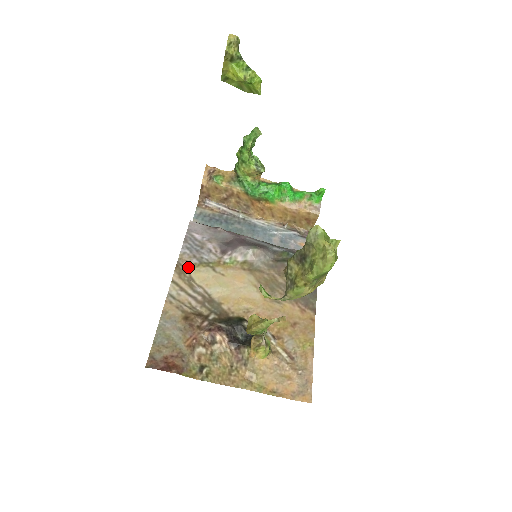
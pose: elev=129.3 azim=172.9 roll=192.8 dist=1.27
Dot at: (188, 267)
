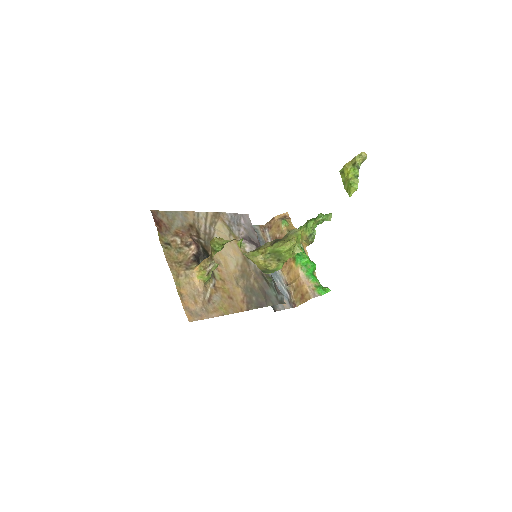
Dot at: (221, 219)
